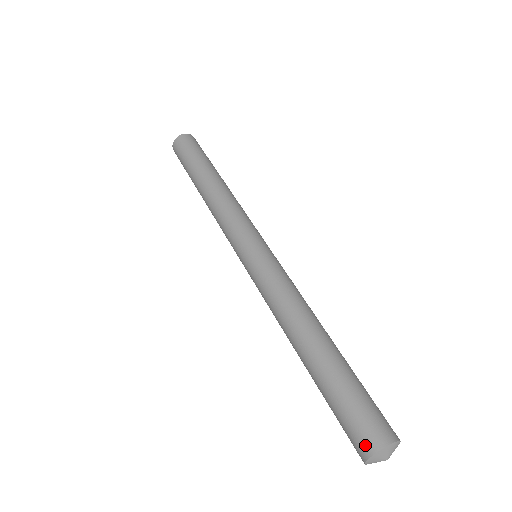
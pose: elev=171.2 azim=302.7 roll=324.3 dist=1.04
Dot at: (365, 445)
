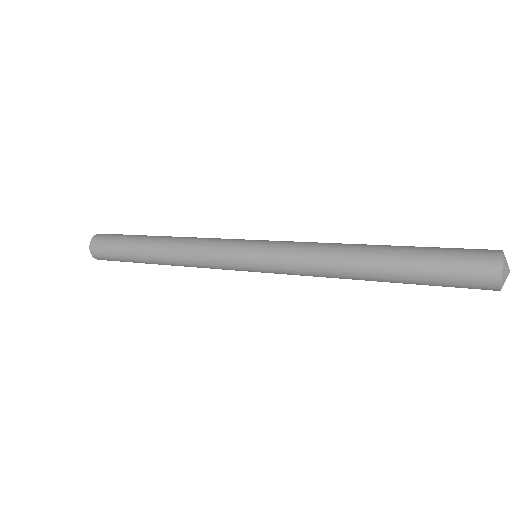
Dot at: (489, 276)
